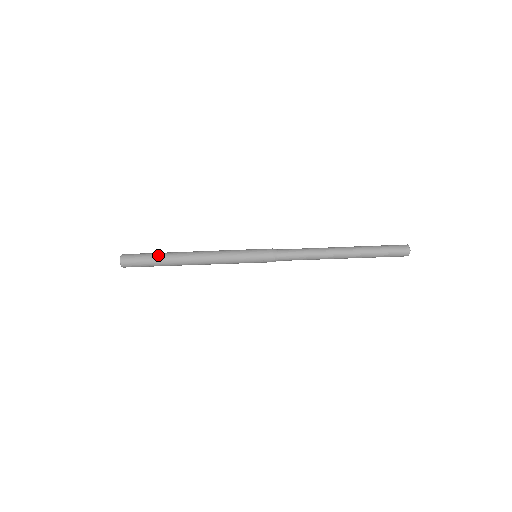
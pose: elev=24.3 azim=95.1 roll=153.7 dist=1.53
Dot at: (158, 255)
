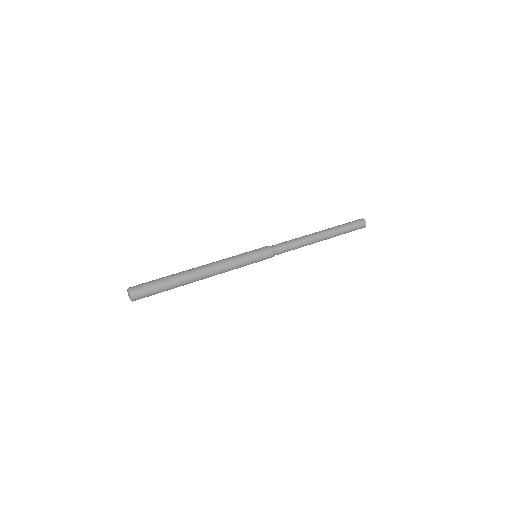
Dot at: (172, 287)
